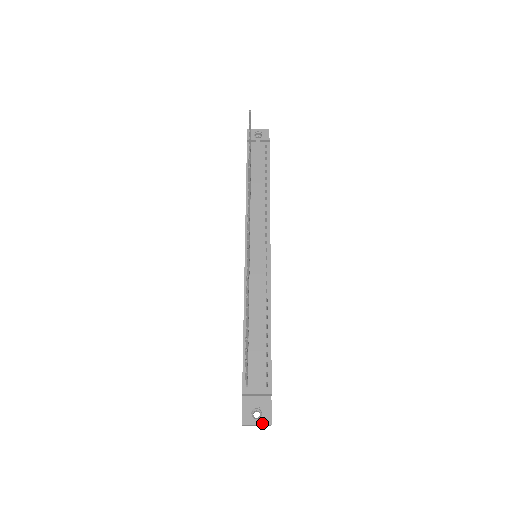
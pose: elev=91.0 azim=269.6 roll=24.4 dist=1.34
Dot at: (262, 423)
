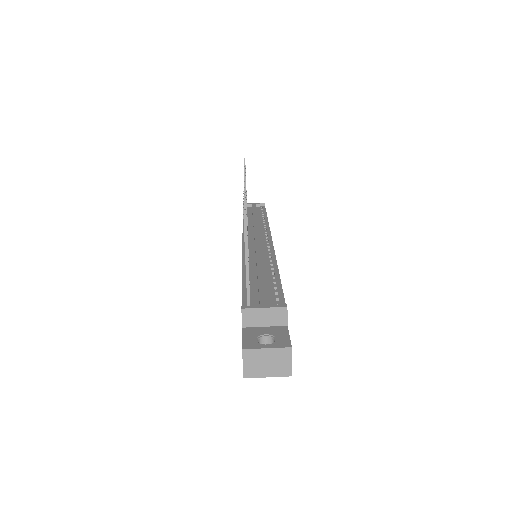
Dot at: (276, 346)
